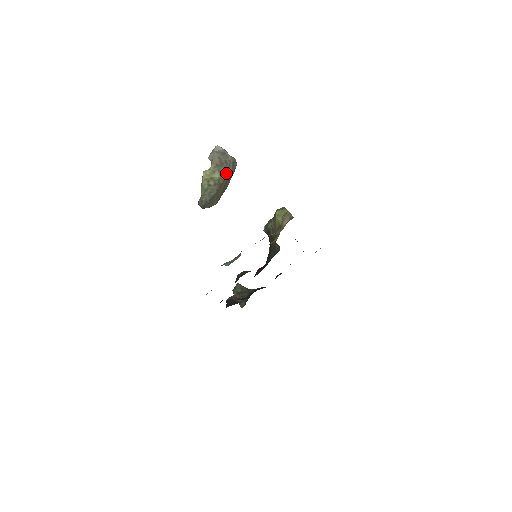
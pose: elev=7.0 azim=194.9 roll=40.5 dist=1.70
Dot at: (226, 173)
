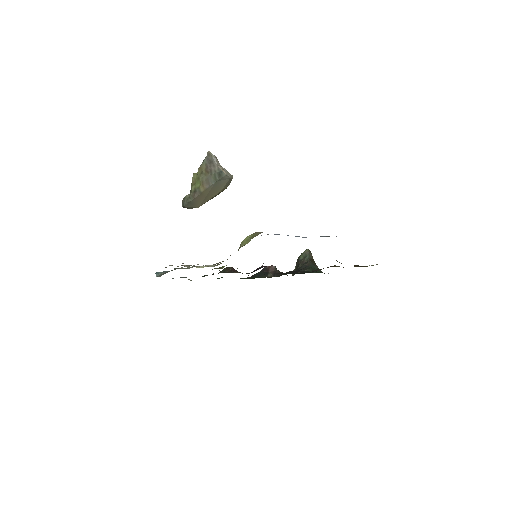
Dot at: (210, 182)
